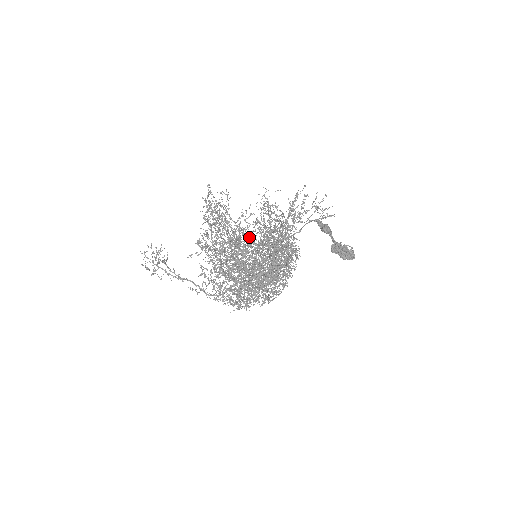
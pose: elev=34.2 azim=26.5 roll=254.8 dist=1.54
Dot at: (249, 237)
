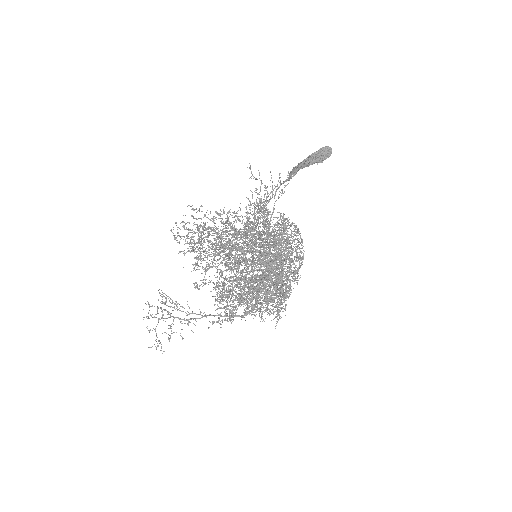
Dot at: occluded
